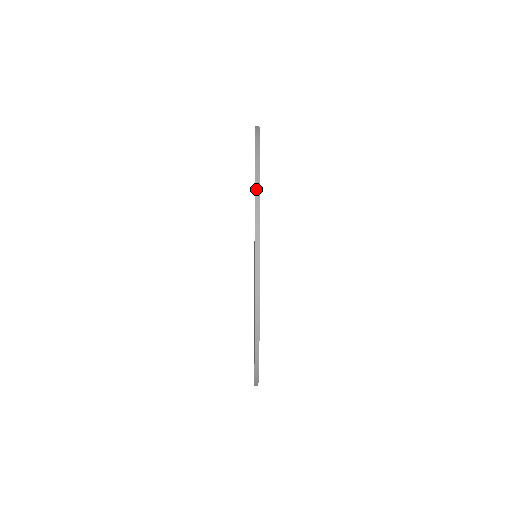
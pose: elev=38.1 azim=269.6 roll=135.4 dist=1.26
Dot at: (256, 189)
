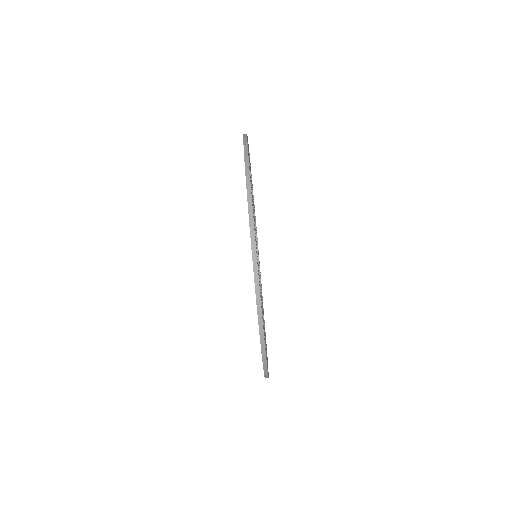
Dot at: (244, 148)
